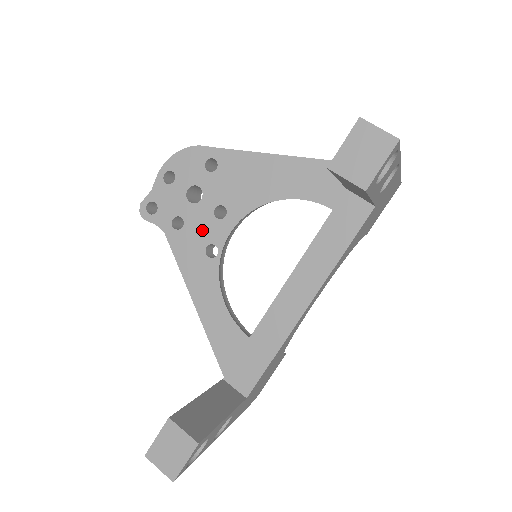
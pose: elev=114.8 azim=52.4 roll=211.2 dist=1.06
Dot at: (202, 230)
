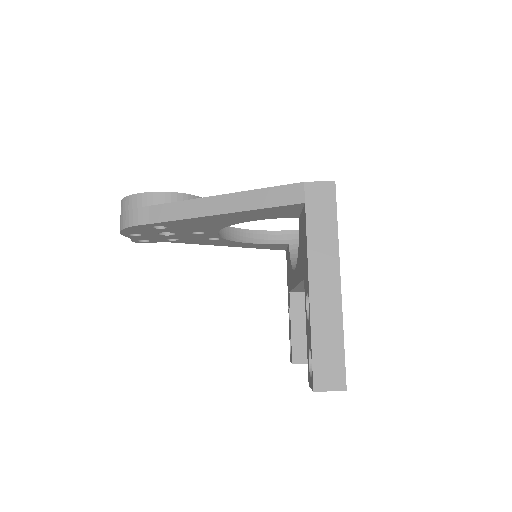
Dot at: (195, 238)
